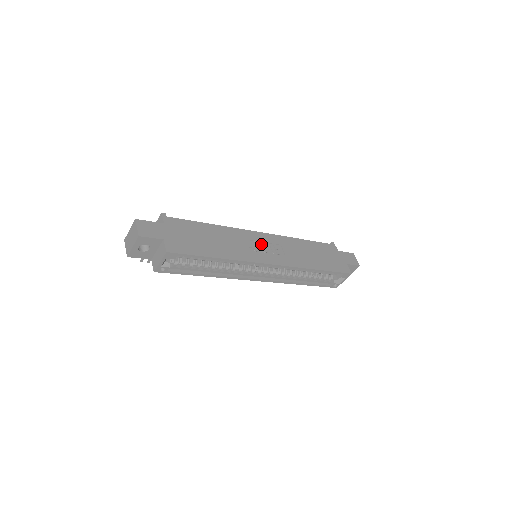
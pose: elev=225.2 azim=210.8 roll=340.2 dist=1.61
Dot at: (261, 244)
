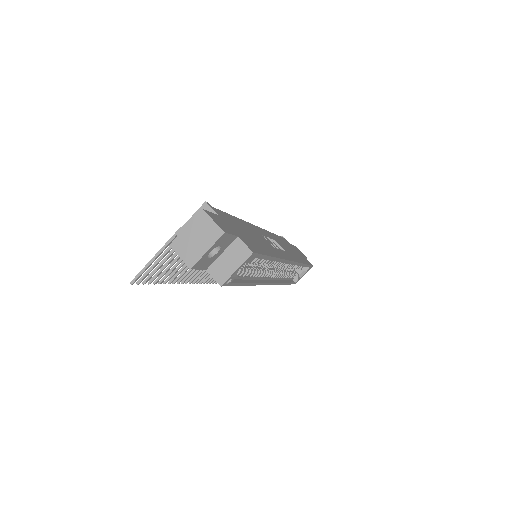
Dot at: (270, 239)
